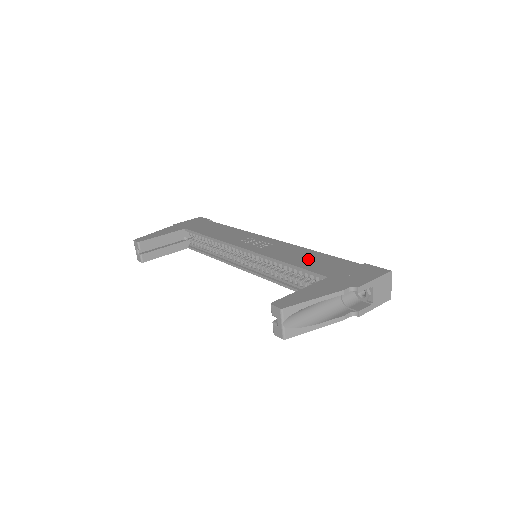
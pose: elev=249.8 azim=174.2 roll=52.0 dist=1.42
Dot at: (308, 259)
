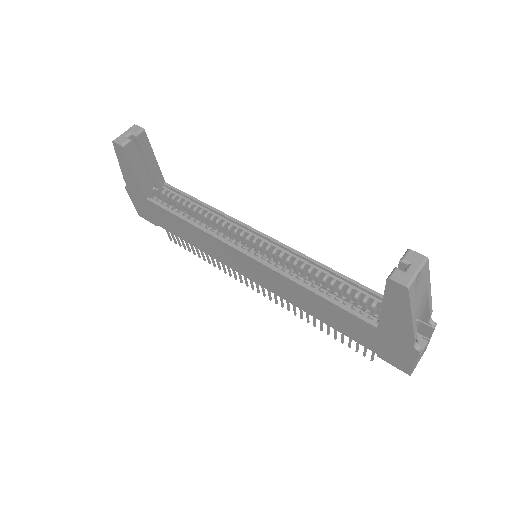
Dot at: occluded
